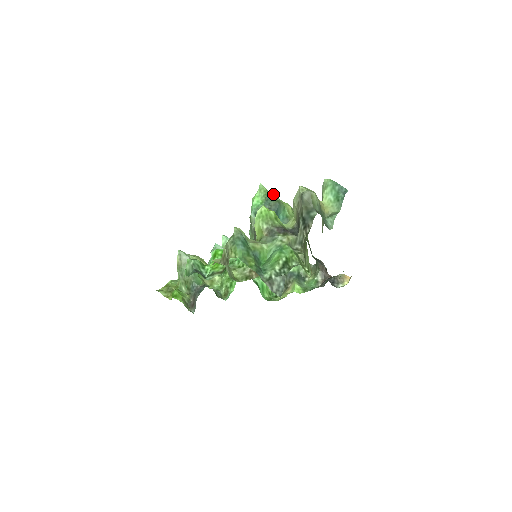
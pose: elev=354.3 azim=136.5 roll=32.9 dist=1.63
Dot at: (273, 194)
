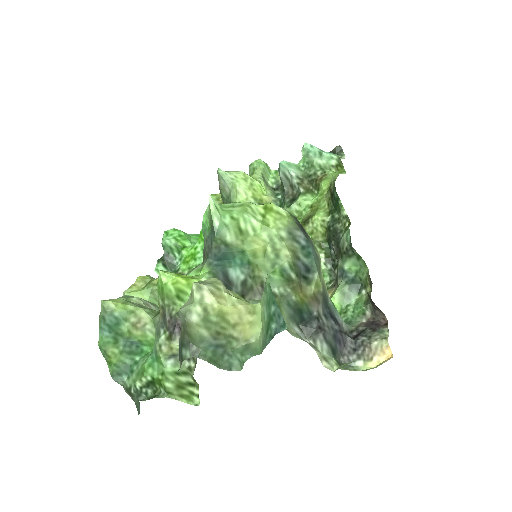
Dot at: (222, 225)
